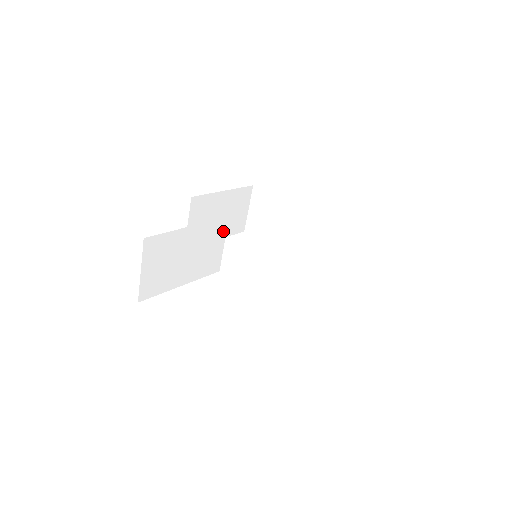
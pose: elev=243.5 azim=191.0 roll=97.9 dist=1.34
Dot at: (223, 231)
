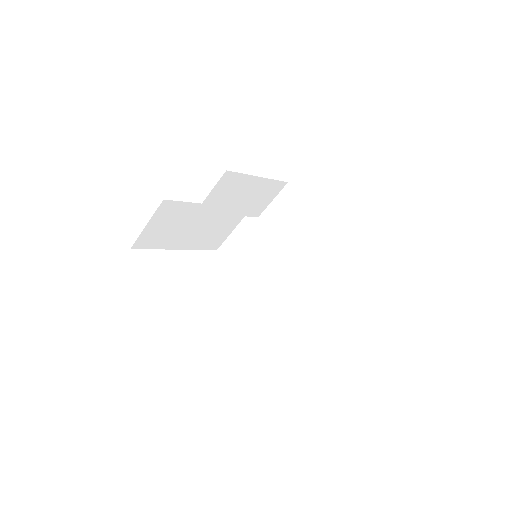
Dot at: (238, 219)
